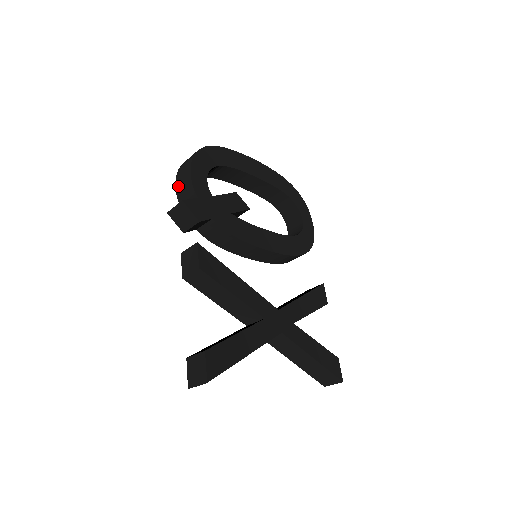
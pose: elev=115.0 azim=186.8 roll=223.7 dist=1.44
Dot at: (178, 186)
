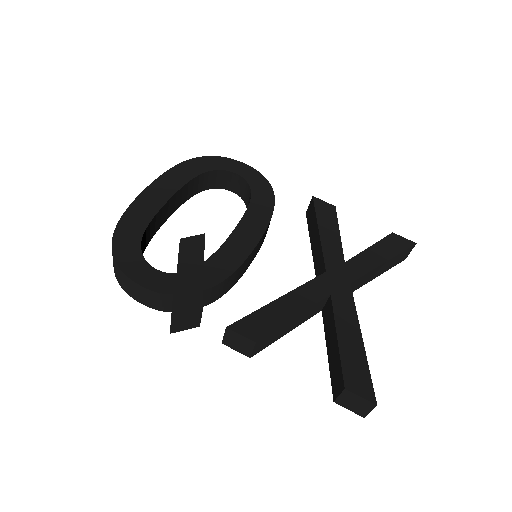
Dot at: (144, 302)
